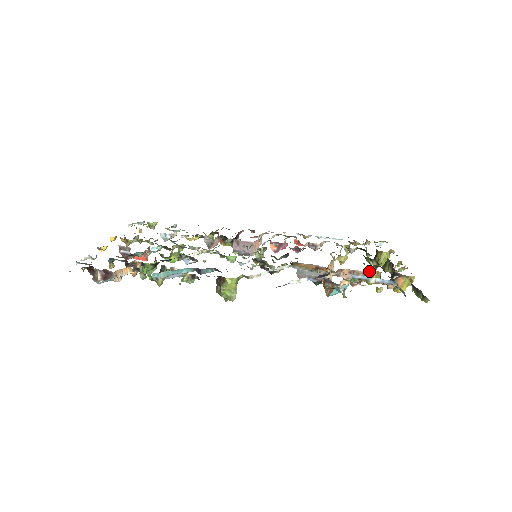
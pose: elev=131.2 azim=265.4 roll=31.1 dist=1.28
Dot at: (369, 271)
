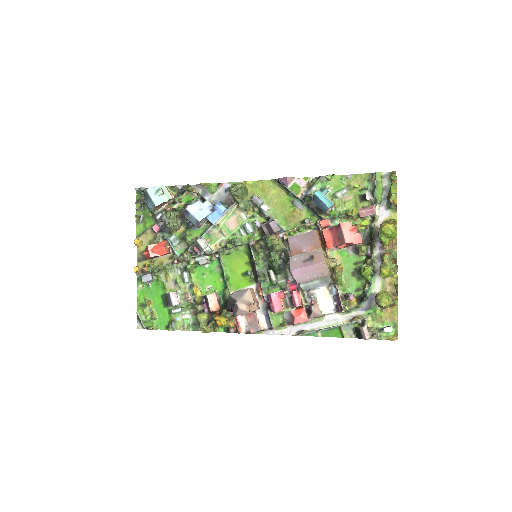
Dot at: (360, 246)
